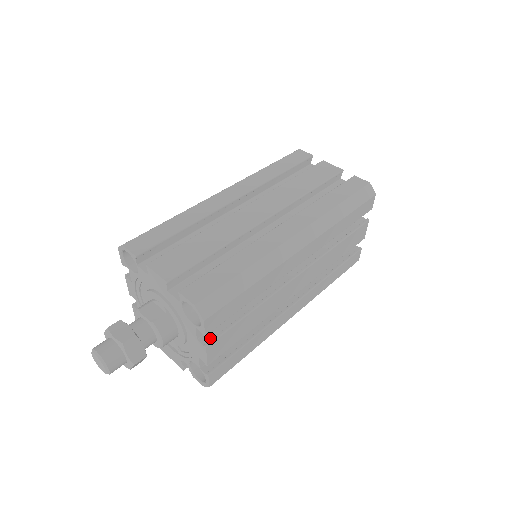
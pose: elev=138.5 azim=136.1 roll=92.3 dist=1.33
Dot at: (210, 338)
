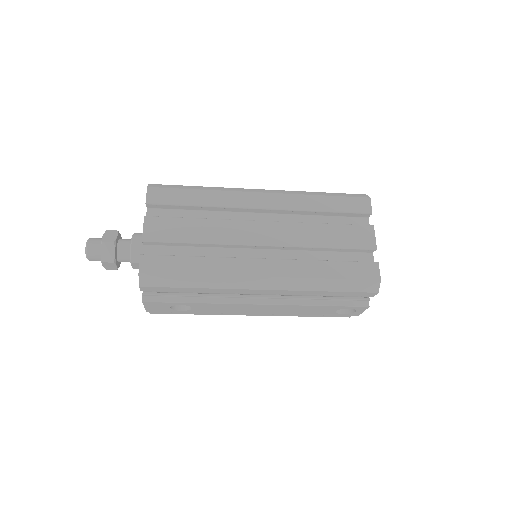
Dot at: (154, 219)
